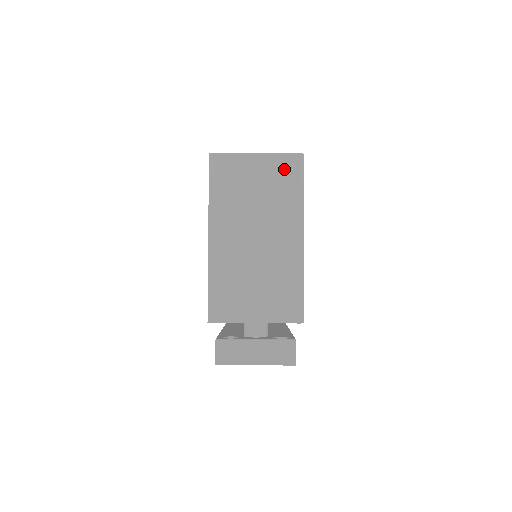
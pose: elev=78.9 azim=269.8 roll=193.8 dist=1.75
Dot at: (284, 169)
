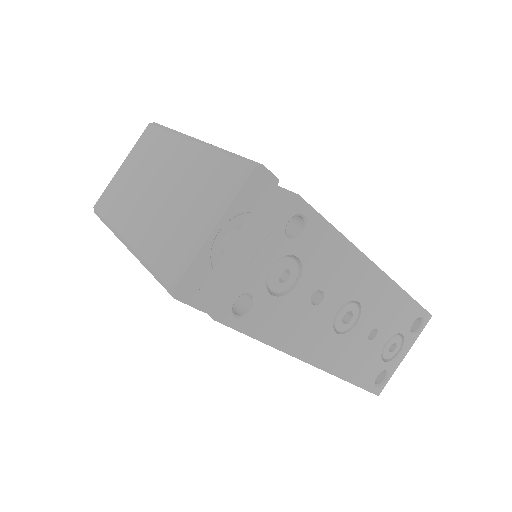
Dot at: (145, 143)
